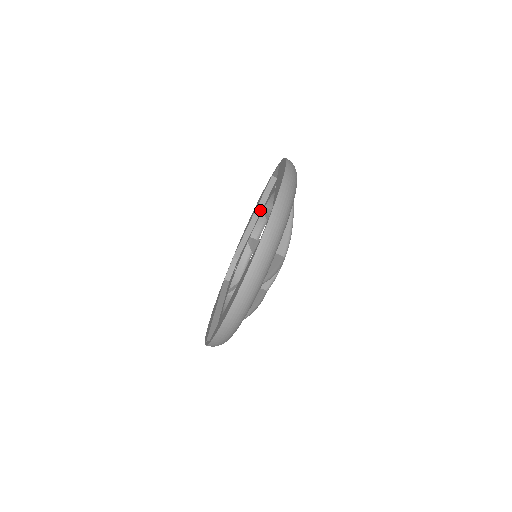
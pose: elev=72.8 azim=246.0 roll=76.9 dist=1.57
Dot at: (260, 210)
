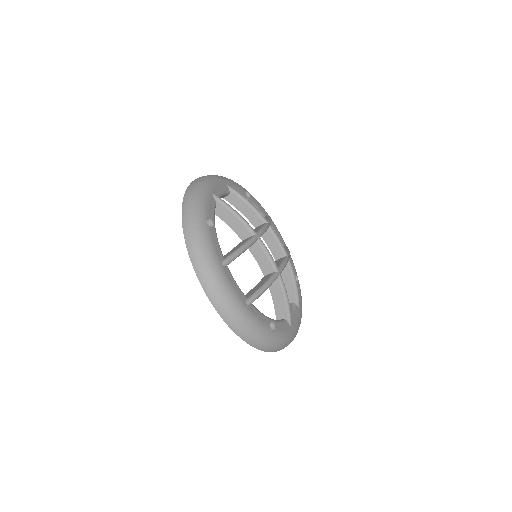
Dot at: occluded
